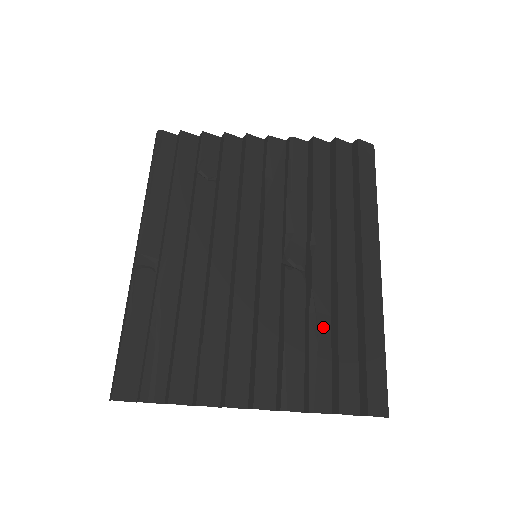
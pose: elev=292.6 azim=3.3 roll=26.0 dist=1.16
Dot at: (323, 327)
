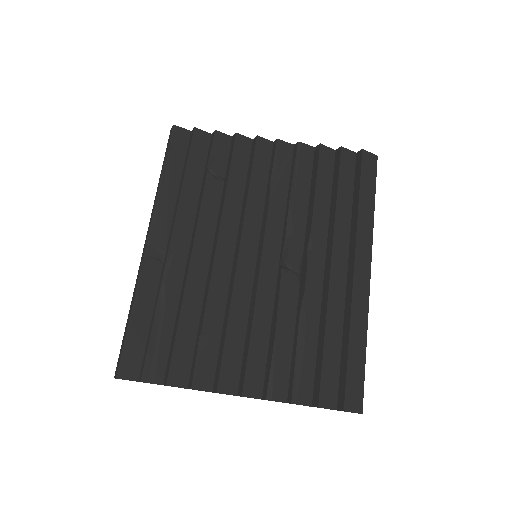
Dot at: (311, 327)
